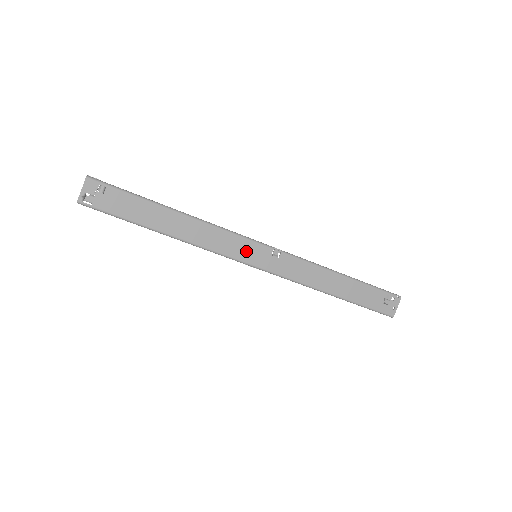
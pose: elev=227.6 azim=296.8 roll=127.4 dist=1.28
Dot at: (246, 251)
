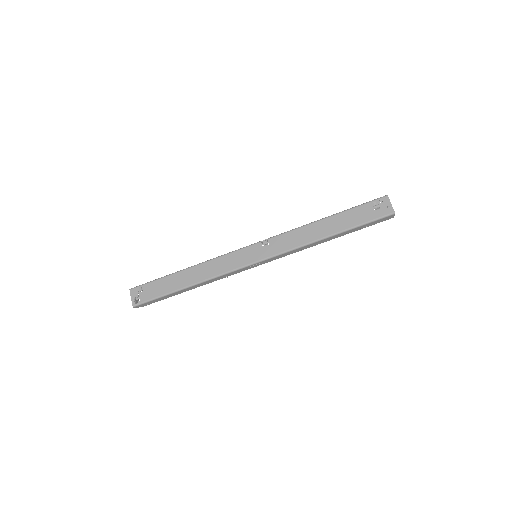
Dot at: (244, 257)
